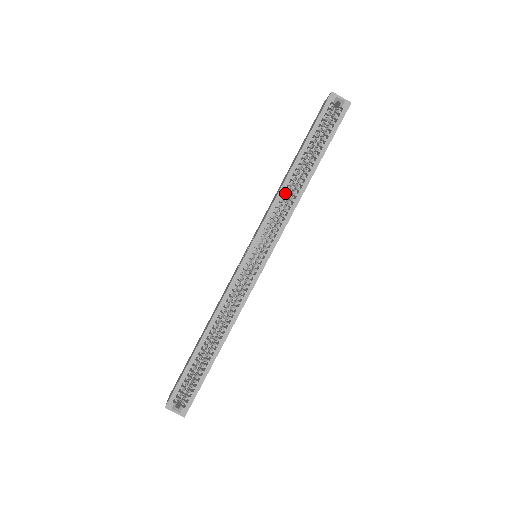
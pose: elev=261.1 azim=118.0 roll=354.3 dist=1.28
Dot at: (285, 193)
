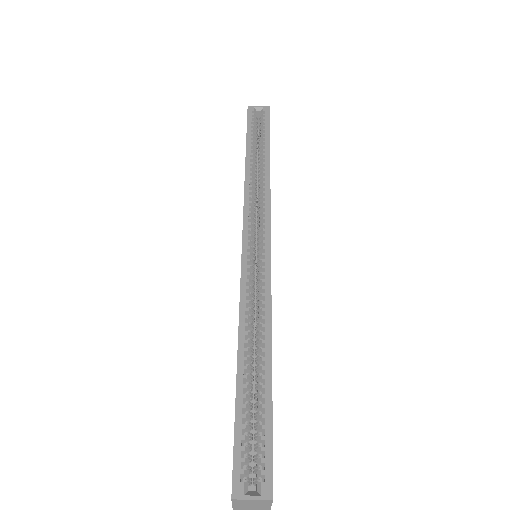
Dot at: (252, 183)
